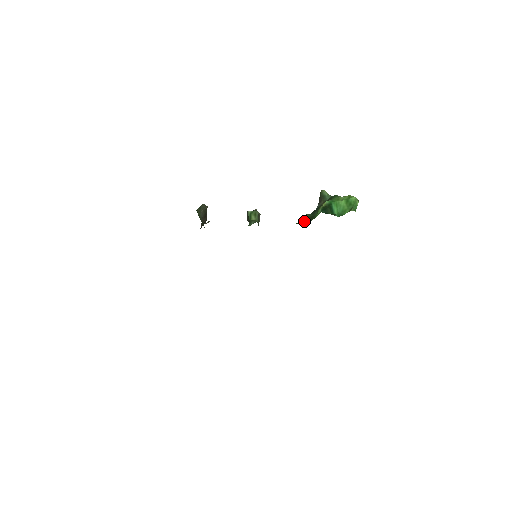
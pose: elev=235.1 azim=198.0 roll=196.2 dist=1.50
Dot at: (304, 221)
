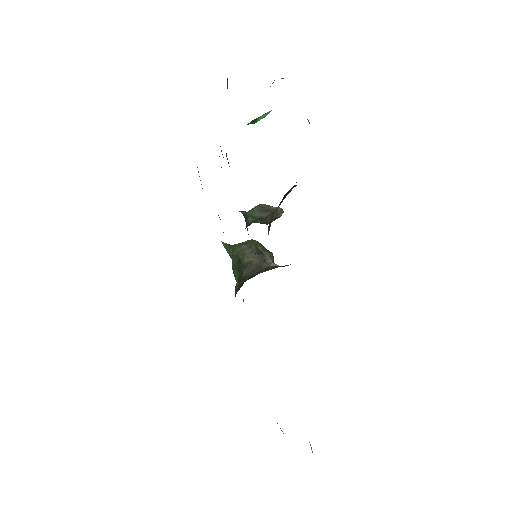
Dot at: occluded
